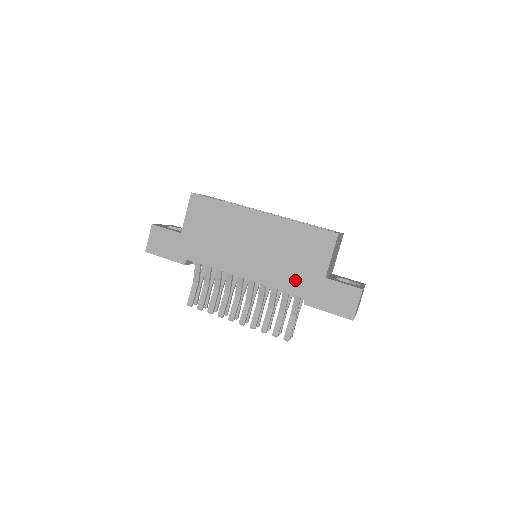
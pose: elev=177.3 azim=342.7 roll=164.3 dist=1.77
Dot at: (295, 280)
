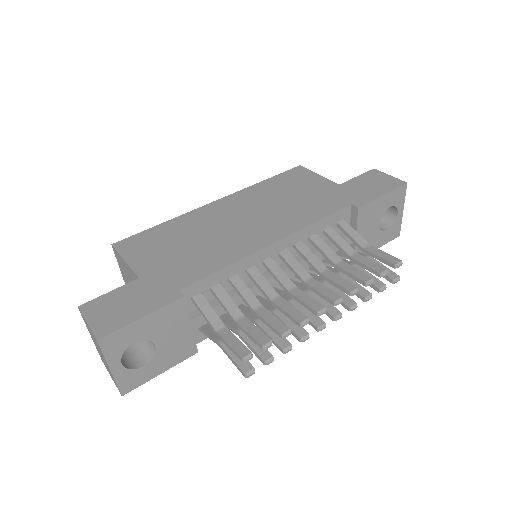
Dot at: (321, 204)
